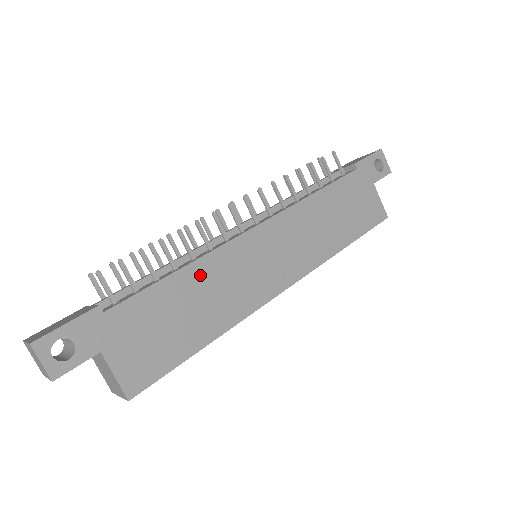
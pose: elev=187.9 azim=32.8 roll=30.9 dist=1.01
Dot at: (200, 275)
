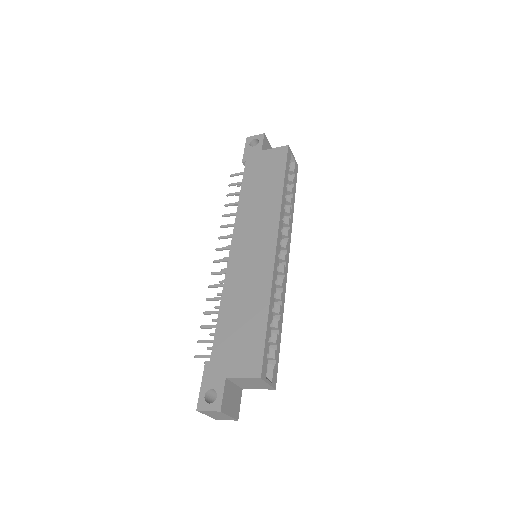
Dot at: (230, 299)
